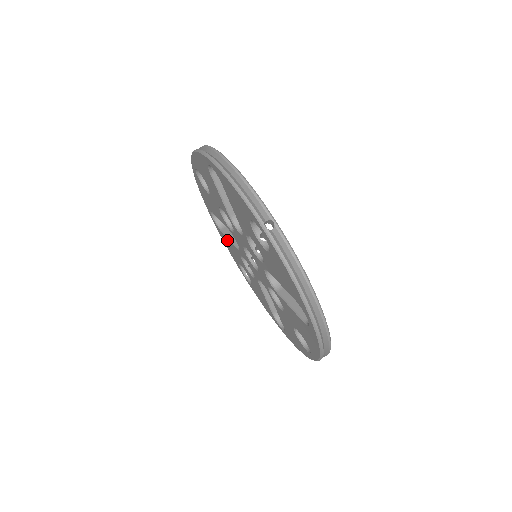
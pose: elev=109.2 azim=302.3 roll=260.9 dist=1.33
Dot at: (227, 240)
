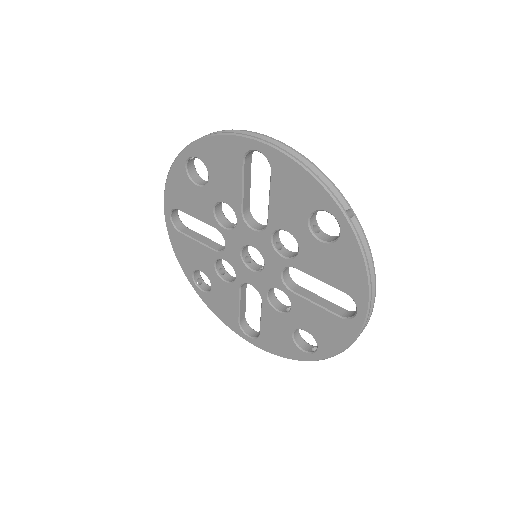
Dot at: (190, 243)
